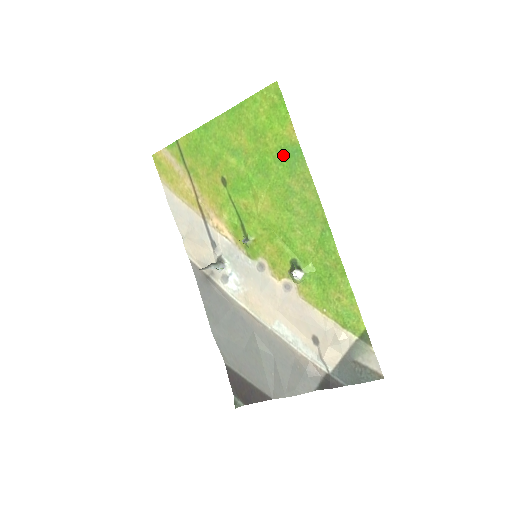
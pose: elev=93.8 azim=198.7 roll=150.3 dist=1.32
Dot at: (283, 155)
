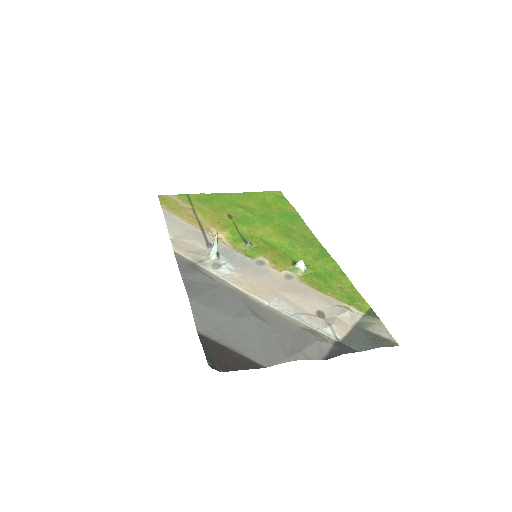
Dot at: (285, 215)
